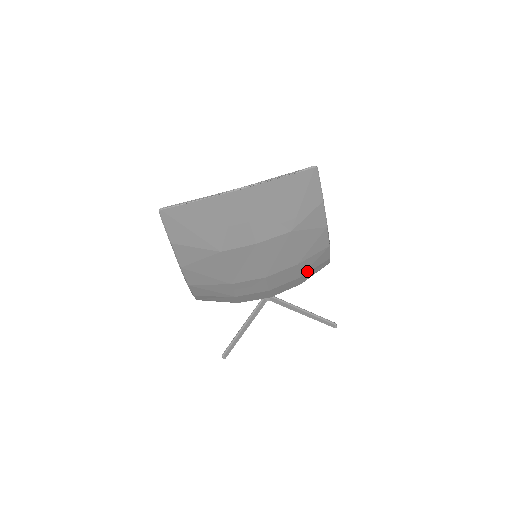
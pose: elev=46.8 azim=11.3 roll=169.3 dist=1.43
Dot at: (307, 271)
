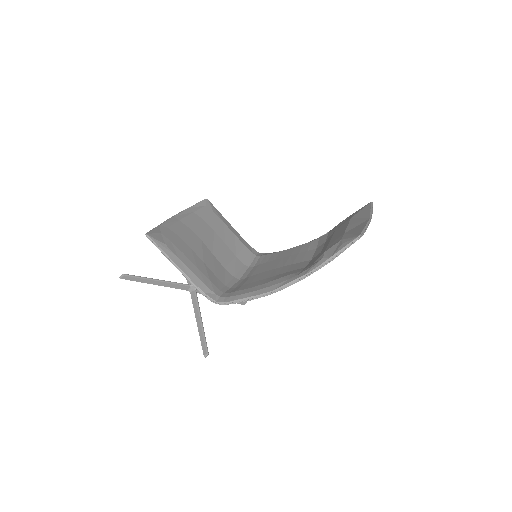
Dot at: occluded
